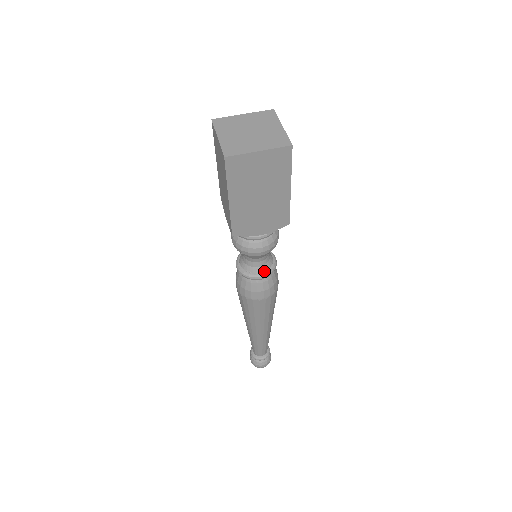
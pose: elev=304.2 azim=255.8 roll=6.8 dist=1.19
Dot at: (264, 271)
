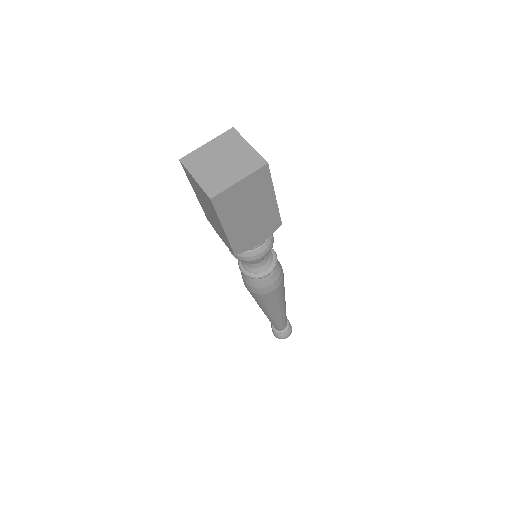
Dot at: (269, 267)
